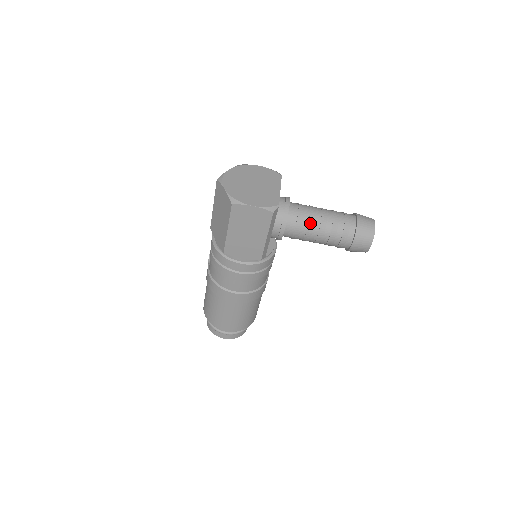
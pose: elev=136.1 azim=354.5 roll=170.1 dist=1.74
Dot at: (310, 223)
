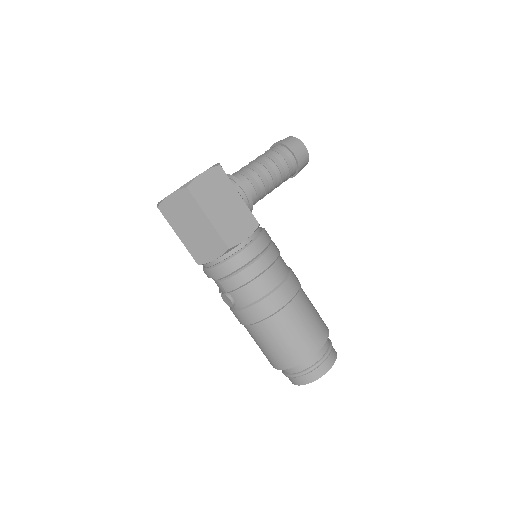
Dot at: (253, 168)
